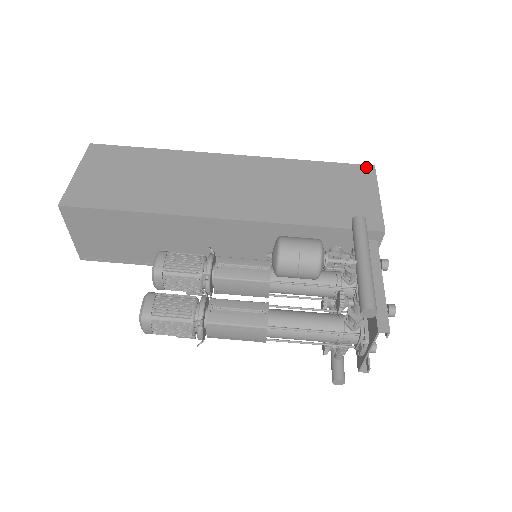
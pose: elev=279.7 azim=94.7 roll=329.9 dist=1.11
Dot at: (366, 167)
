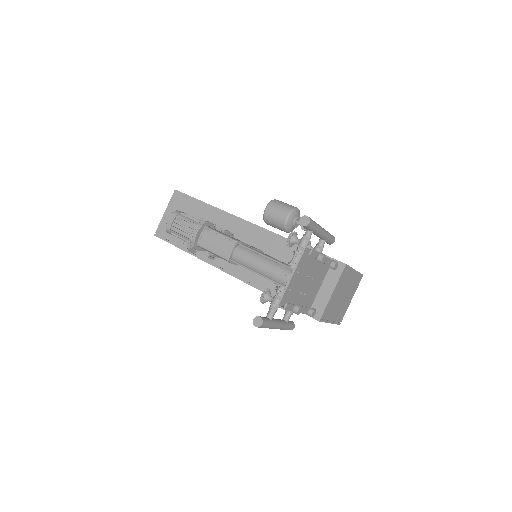
Dot at: occluded
